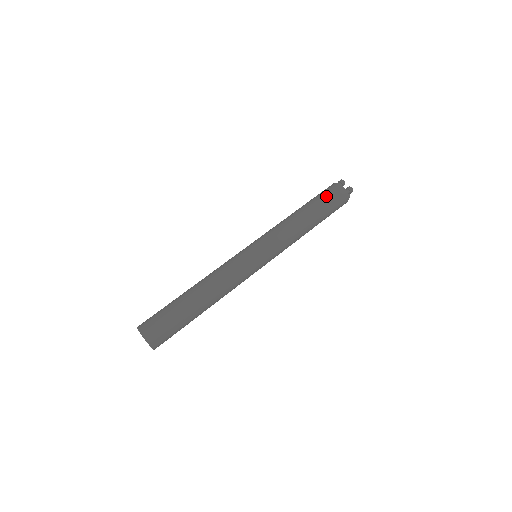
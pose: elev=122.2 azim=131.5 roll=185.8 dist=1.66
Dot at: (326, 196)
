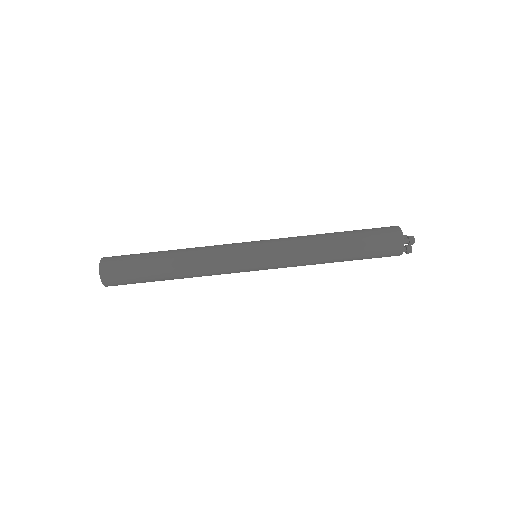
Dot at: (375, 254)
